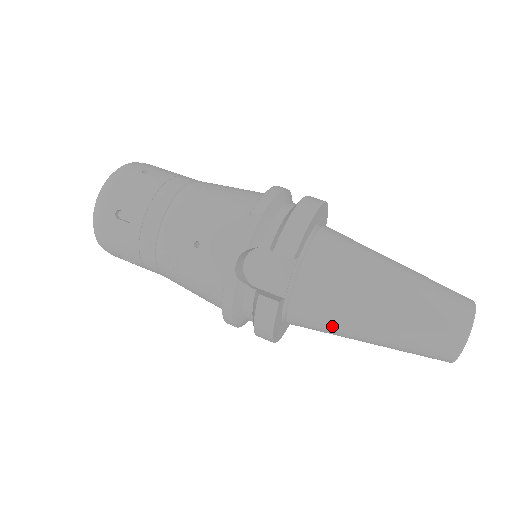
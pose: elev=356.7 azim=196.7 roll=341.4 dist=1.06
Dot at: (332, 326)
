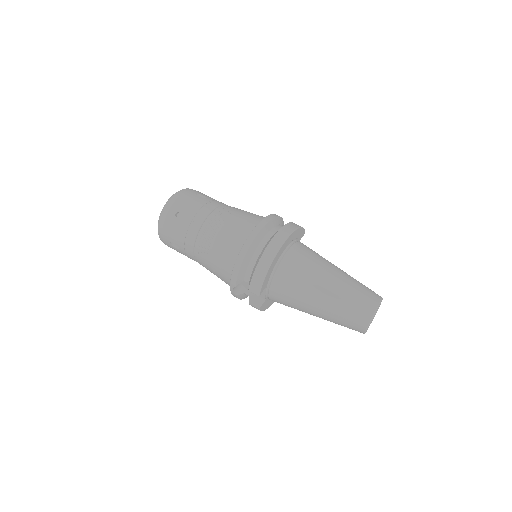
Dot at: occluded
